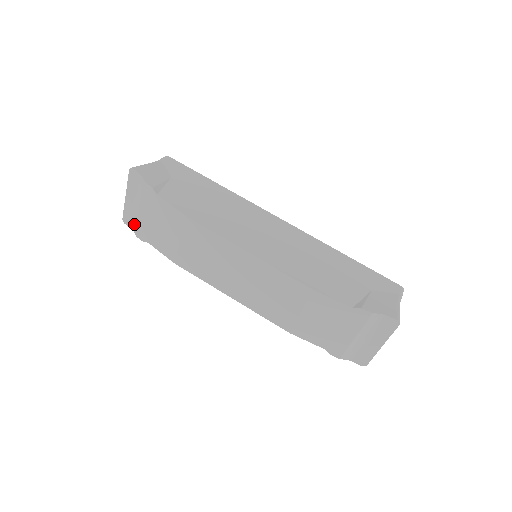
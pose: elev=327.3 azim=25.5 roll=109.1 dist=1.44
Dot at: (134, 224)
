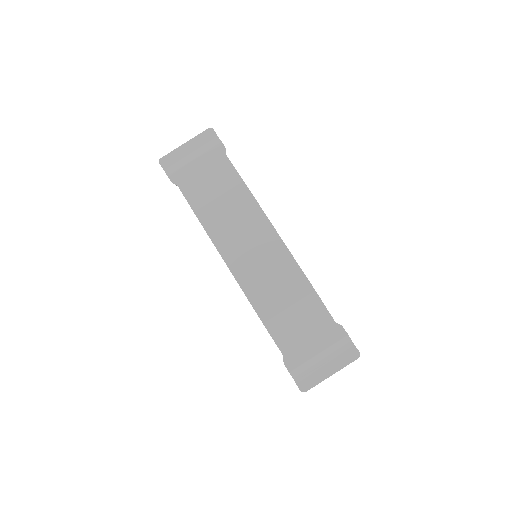
Dot at: (172, 167)
